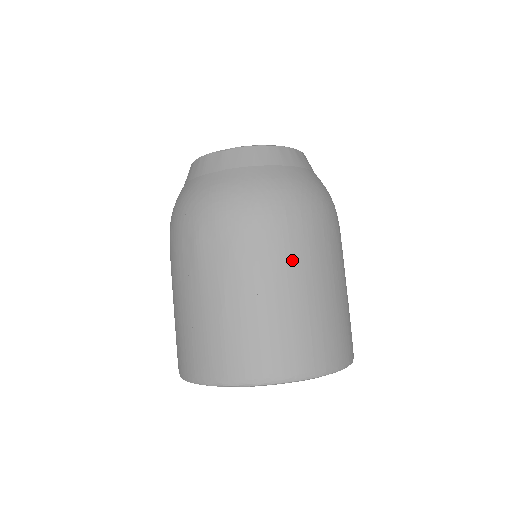
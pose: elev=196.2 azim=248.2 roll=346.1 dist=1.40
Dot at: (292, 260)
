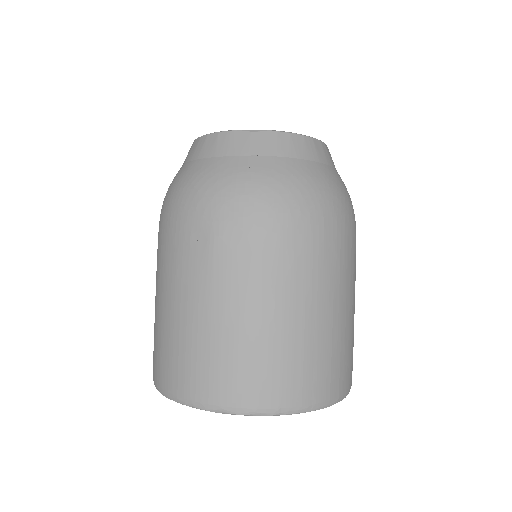
Dot at: (324, 275)
